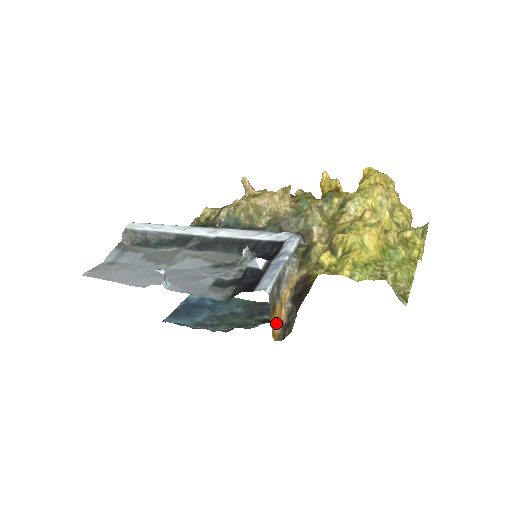
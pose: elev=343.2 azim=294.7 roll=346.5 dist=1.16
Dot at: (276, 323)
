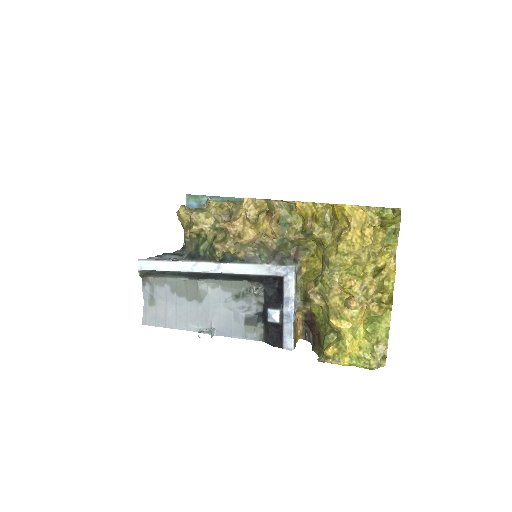
Dot at: (298, 331)
